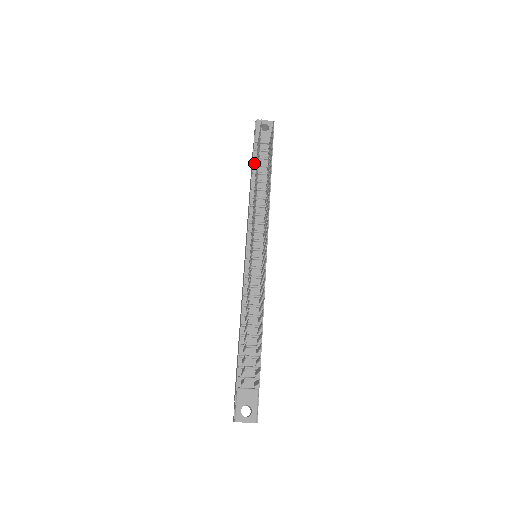
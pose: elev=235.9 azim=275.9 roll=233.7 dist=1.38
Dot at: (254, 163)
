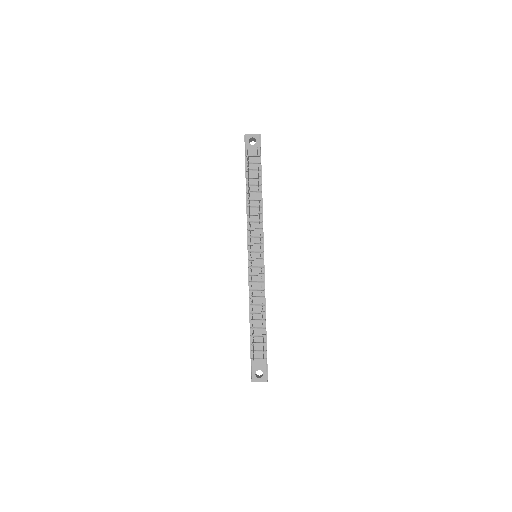
Dot at: (247, 176)
